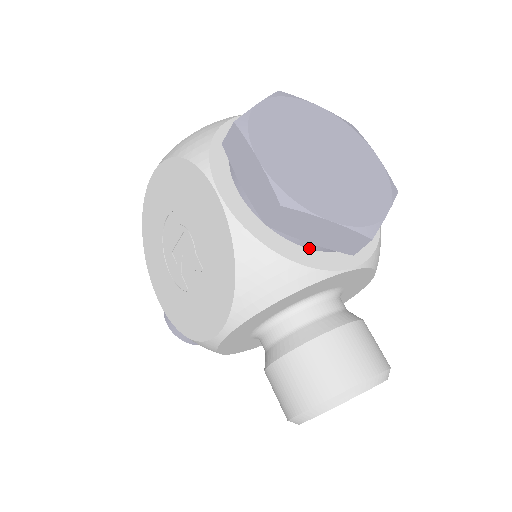
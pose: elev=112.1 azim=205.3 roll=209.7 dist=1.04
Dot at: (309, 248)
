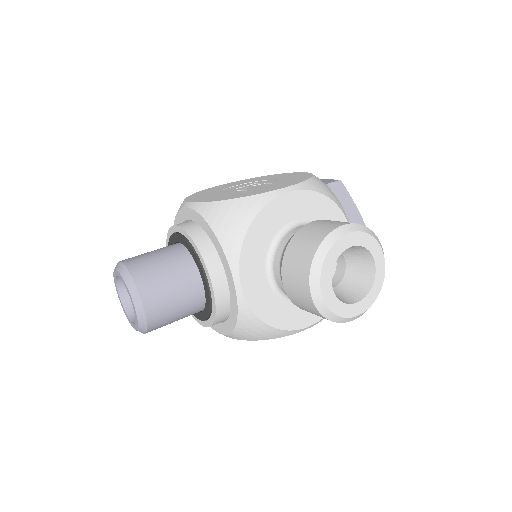
Dot at: occluded
